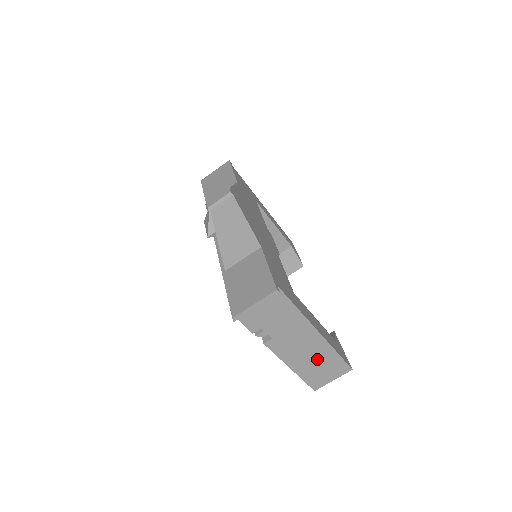
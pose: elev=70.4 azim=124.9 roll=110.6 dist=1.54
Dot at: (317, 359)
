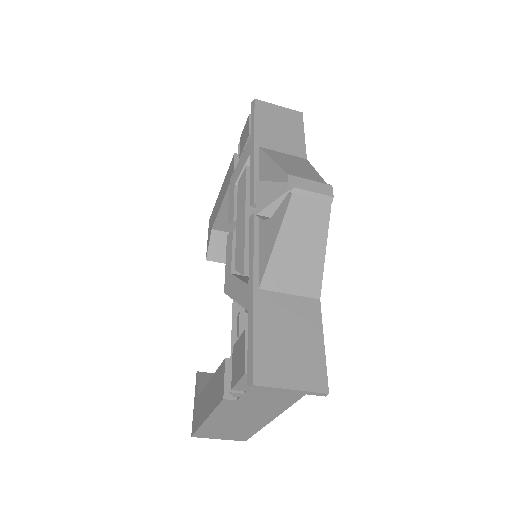
Dot at: (238, 426)
